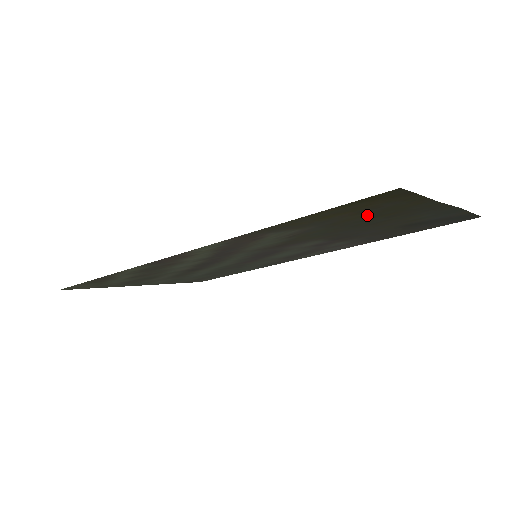
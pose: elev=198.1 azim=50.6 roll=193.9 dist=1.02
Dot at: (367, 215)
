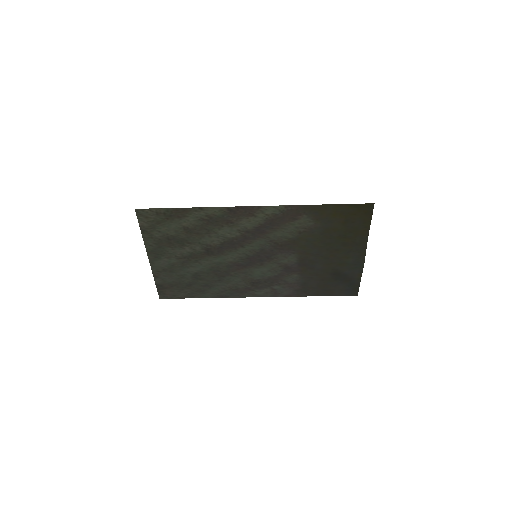
Dot at: (343, 230)
